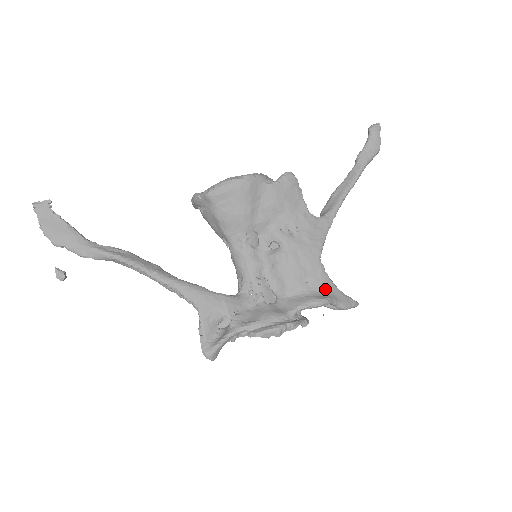
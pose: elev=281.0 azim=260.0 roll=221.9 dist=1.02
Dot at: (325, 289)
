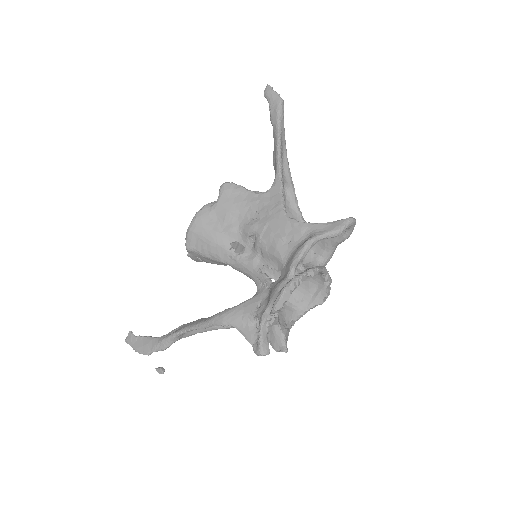
Dot at: (307, 234)
